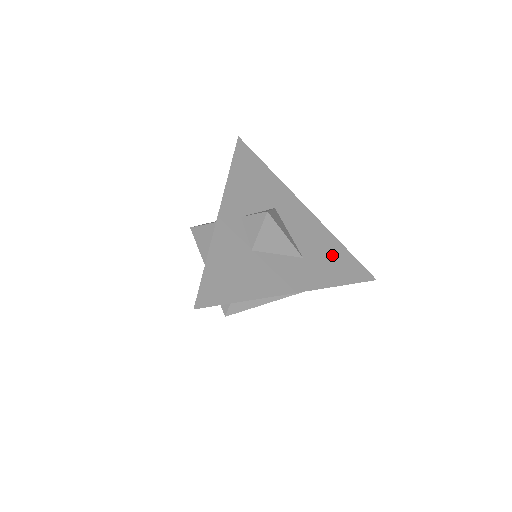
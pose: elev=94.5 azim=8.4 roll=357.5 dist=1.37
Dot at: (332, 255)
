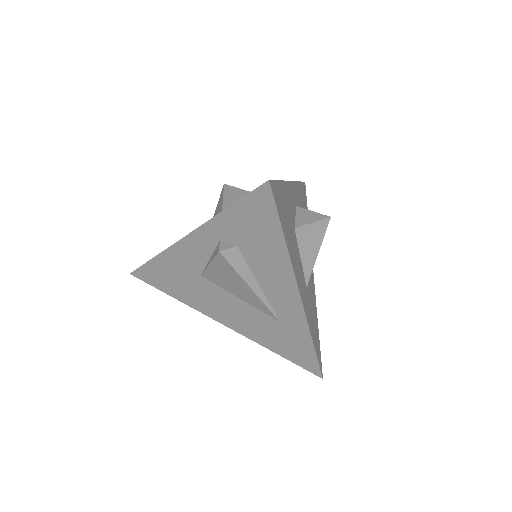
Dot at: (314, 318)
